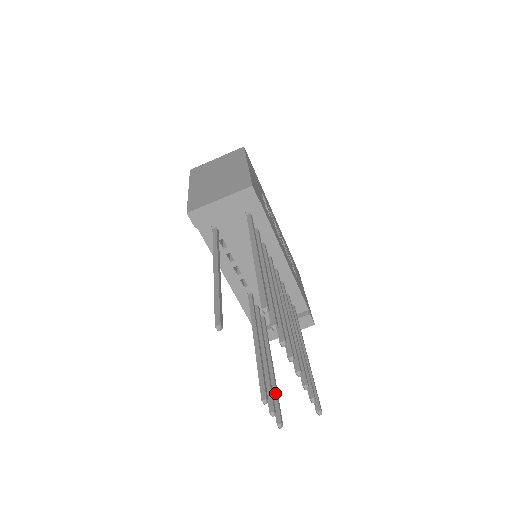
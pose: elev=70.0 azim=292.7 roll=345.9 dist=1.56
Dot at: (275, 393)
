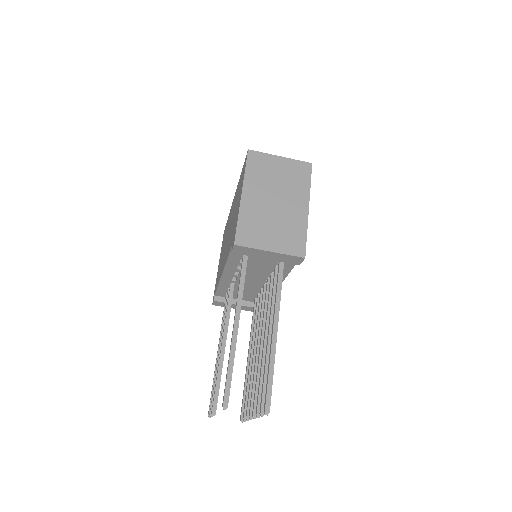
Dot at: occluded
